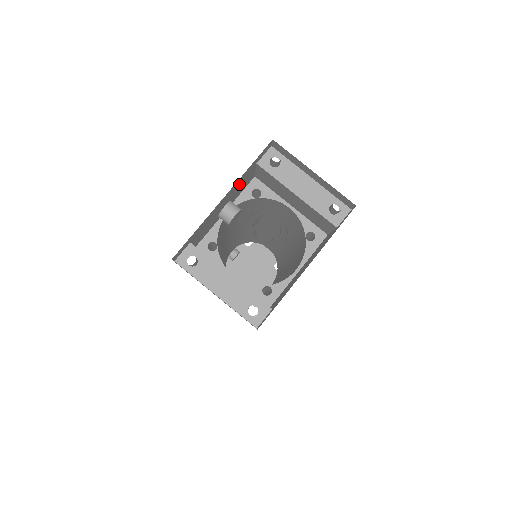
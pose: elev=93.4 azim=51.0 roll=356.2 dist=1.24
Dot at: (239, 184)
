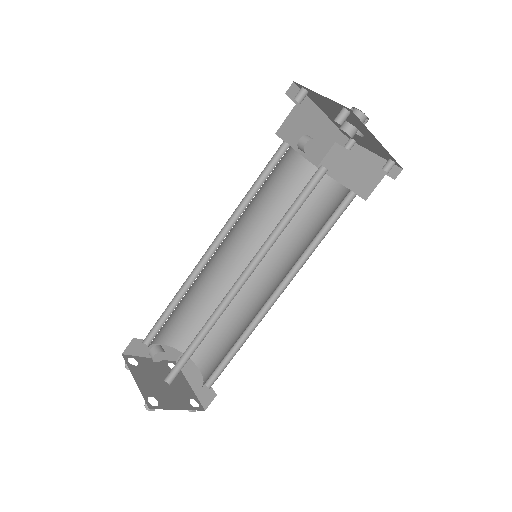
Dot at: (324, 135)
